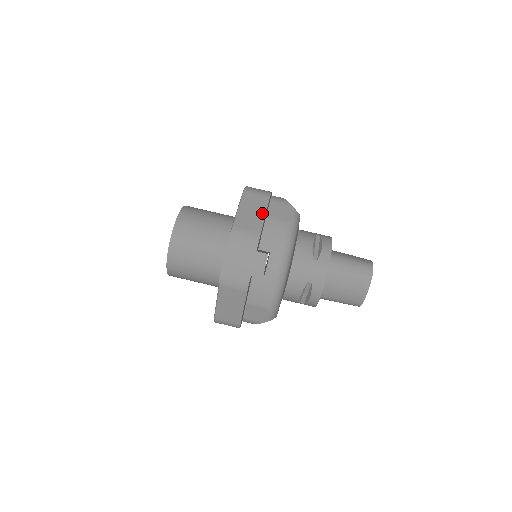
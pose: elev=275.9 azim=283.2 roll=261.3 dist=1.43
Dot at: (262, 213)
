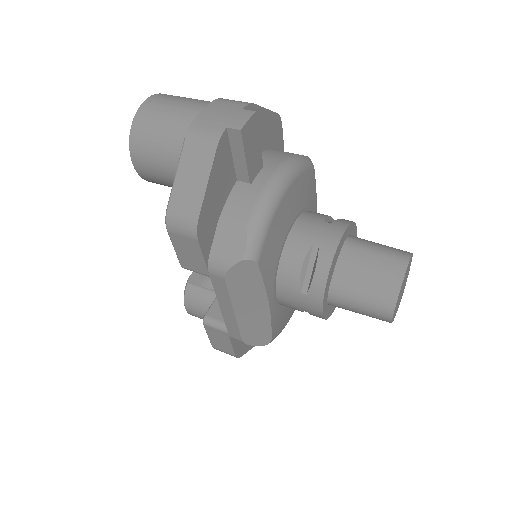
Dot at: (263, 108)
